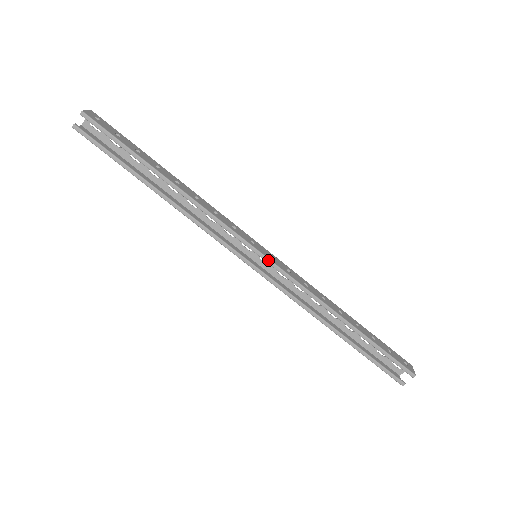
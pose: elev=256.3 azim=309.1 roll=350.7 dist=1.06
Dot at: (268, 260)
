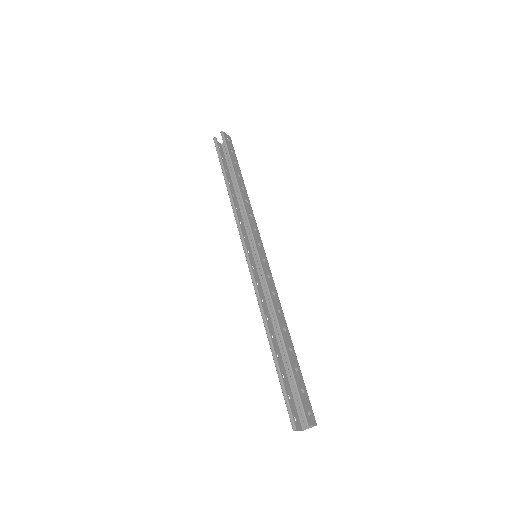
Dot at: (258, 257)
